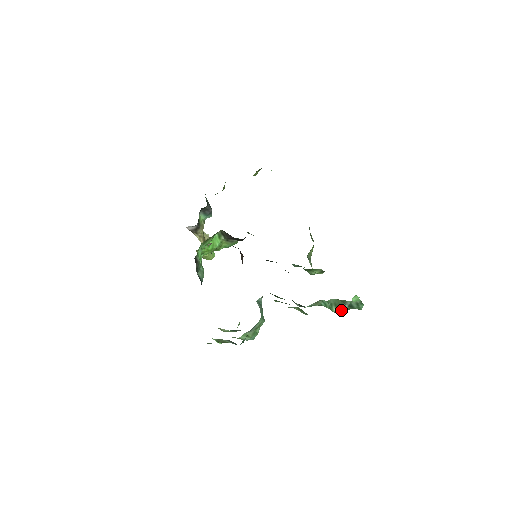
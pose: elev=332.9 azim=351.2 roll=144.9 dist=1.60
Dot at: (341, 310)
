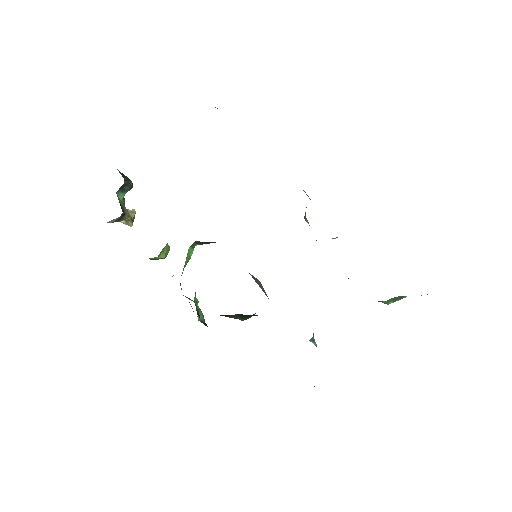
Dot at: occluded
